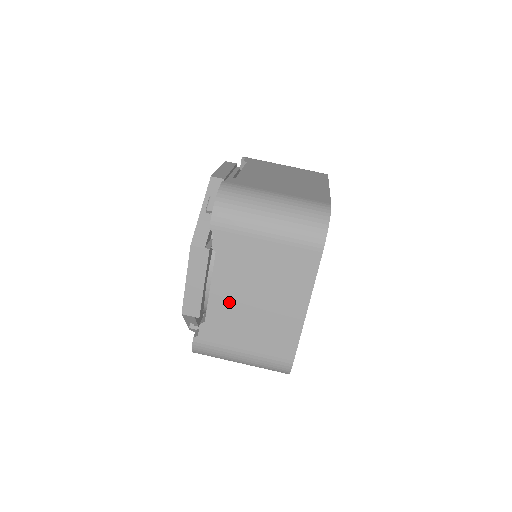
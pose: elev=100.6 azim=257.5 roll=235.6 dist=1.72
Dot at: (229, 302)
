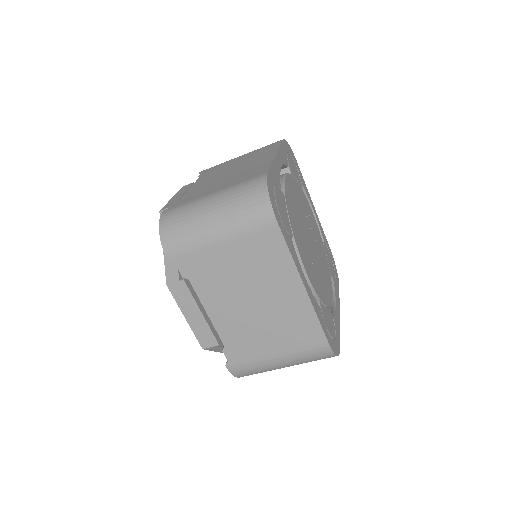
Dot at: (231, 318)
